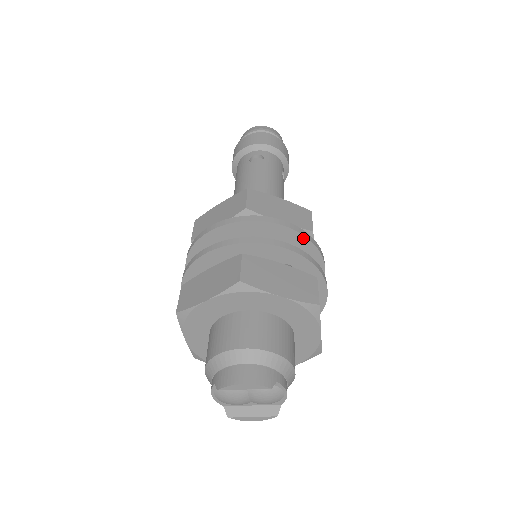
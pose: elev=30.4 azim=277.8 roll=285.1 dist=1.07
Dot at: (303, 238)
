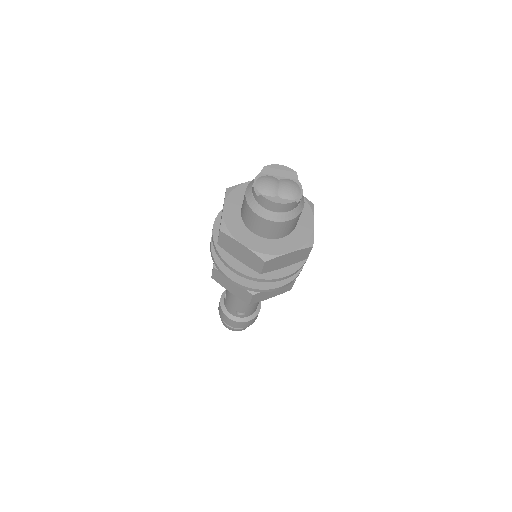
Dot at: occluded
